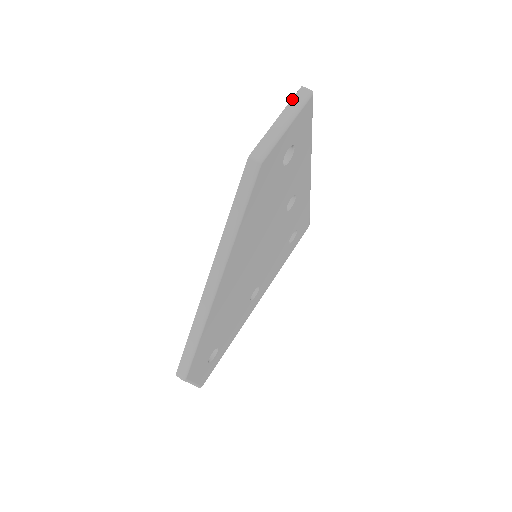
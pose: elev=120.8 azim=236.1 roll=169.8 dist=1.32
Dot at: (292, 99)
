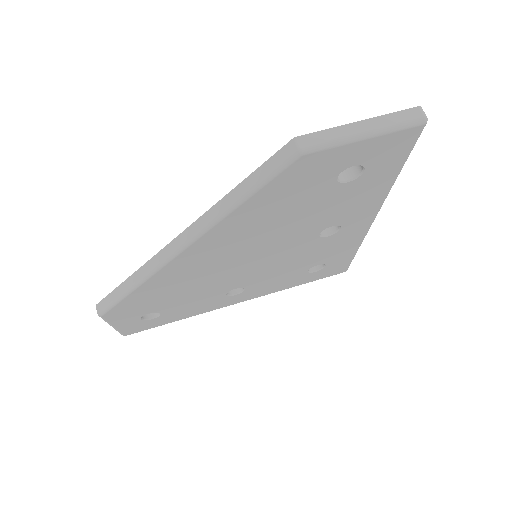
Dot at: (397, 112)
